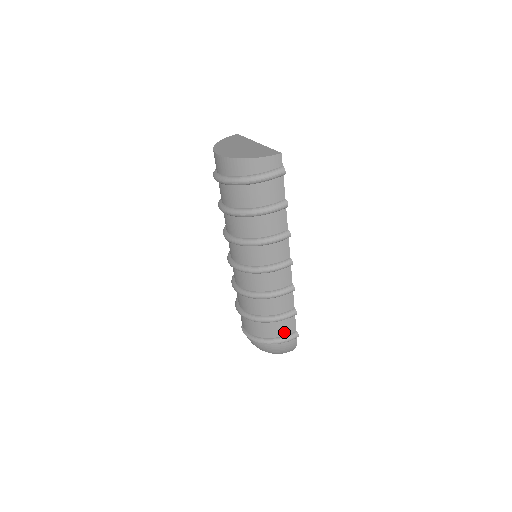
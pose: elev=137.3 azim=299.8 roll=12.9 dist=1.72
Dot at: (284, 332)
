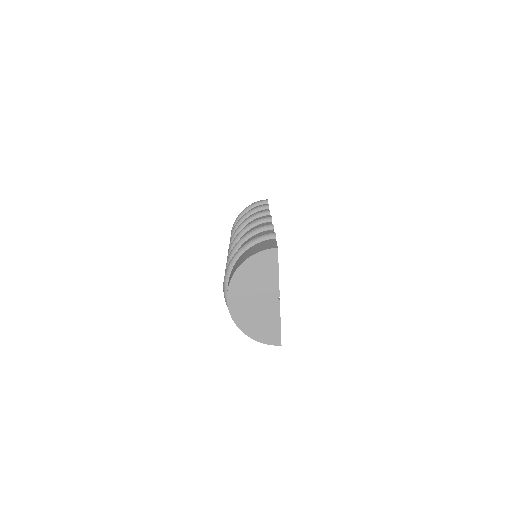
Dot at: occluded
